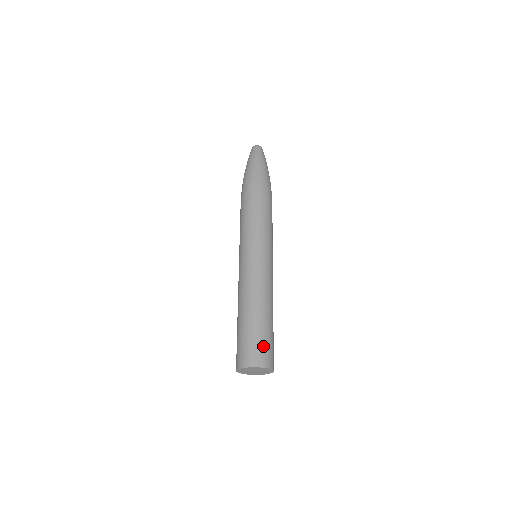
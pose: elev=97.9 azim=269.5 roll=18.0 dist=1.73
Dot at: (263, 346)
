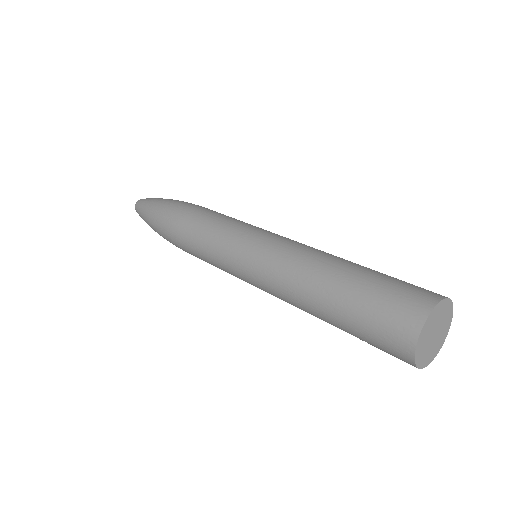
Dot at: (406, 283)
